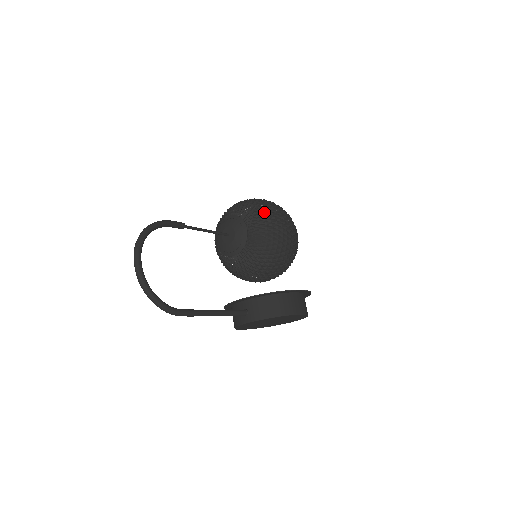
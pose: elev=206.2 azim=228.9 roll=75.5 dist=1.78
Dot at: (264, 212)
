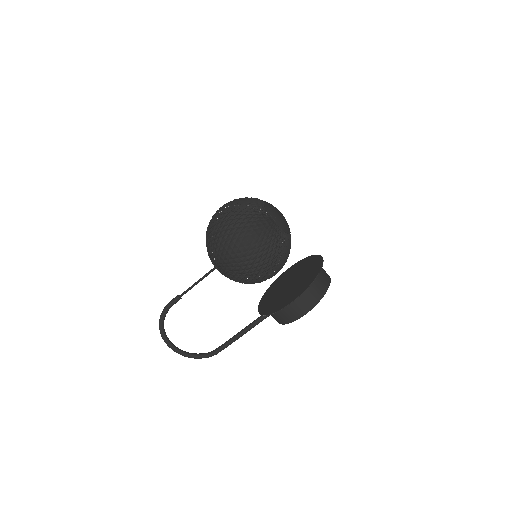
Dot at: (217, 255)
